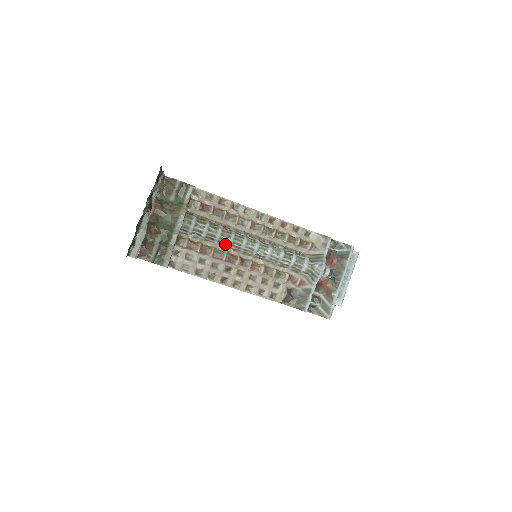
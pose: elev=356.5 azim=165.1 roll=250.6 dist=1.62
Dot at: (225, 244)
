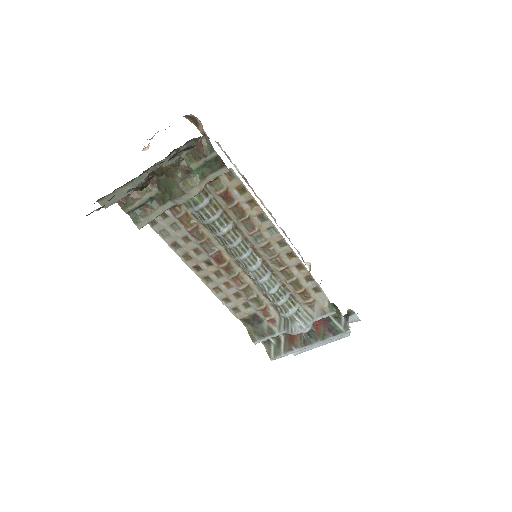
Dot at: (222, 243)
